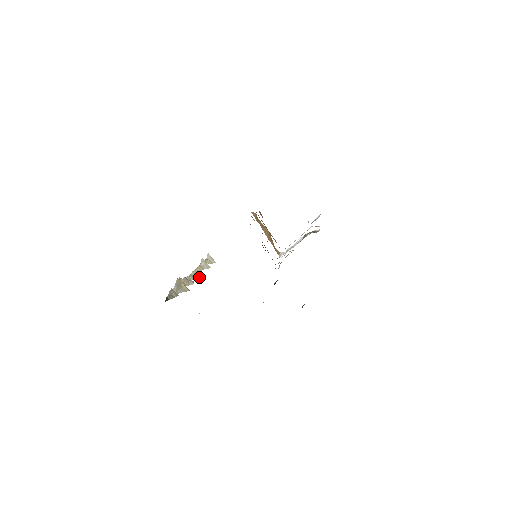
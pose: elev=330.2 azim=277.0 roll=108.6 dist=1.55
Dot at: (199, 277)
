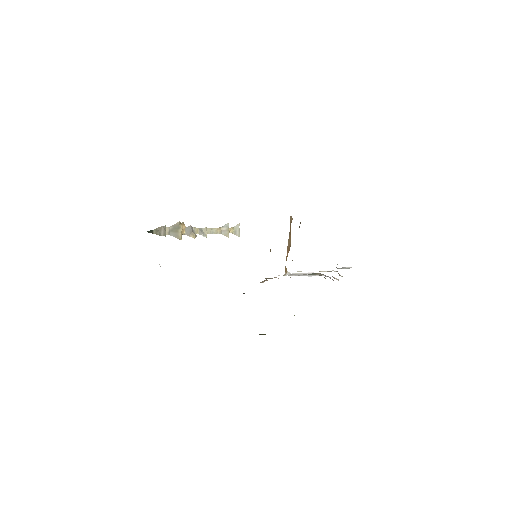
Dot at: occluded
